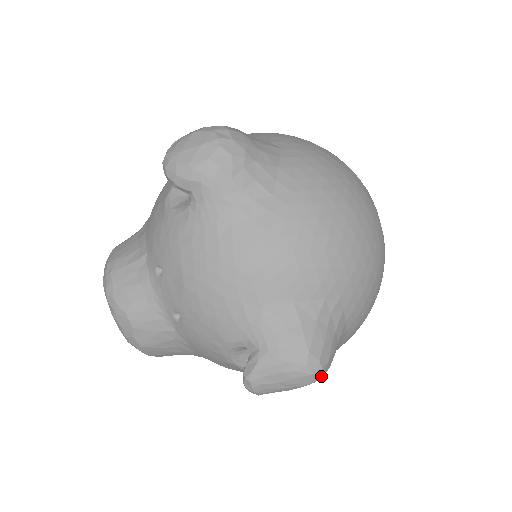
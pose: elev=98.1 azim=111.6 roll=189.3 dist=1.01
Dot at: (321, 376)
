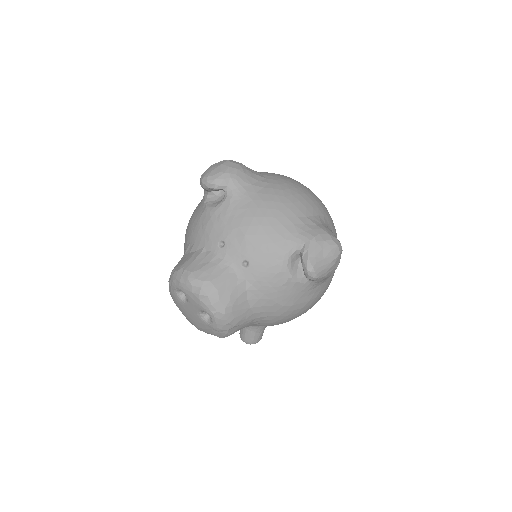
Dot at: occluded
